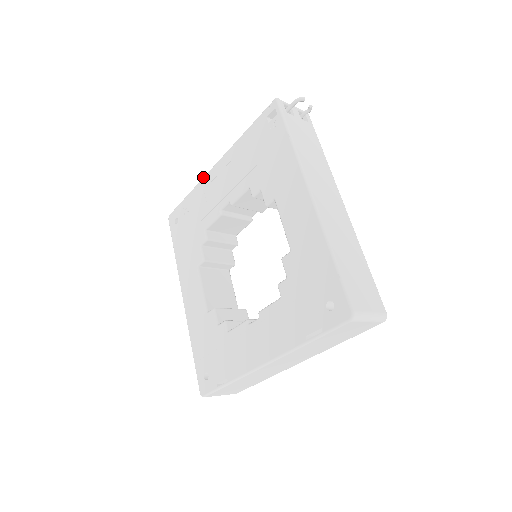
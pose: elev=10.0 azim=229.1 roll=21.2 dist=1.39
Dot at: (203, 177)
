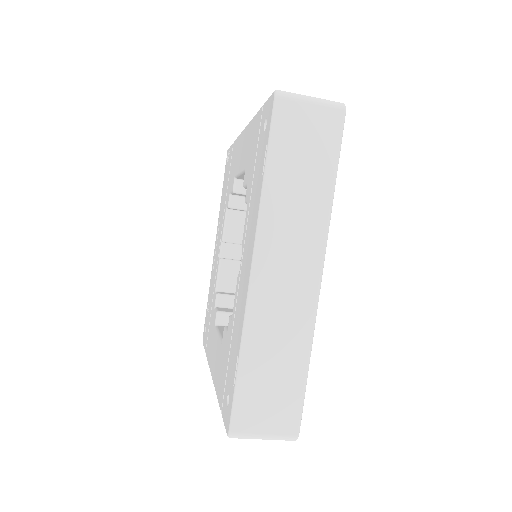
Dot at: occluded
